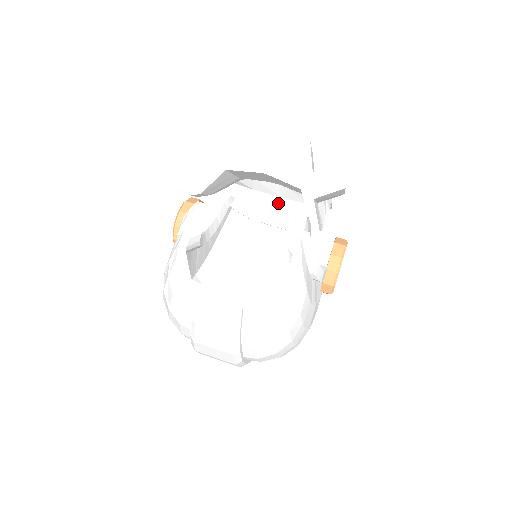
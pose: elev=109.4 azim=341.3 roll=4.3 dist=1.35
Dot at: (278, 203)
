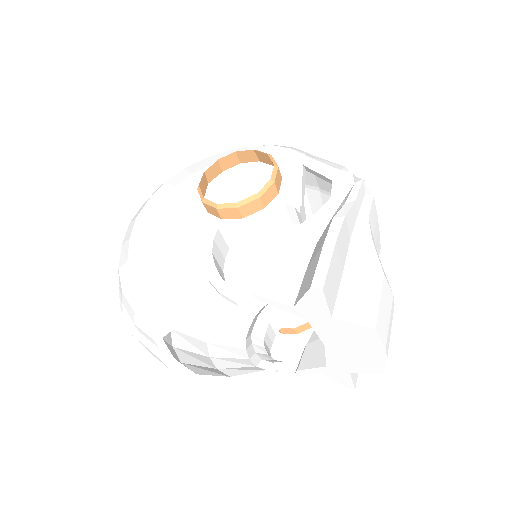
Dot at: occluded
